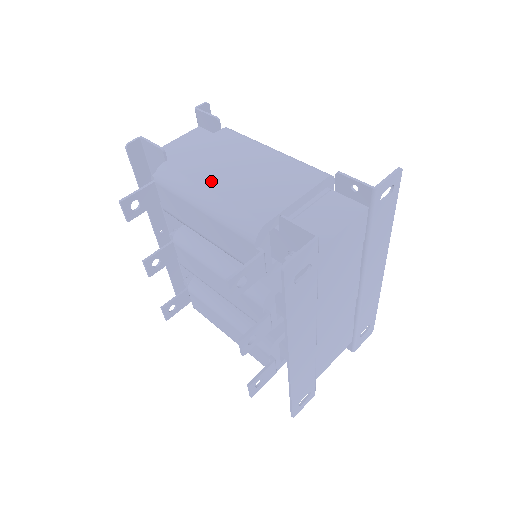
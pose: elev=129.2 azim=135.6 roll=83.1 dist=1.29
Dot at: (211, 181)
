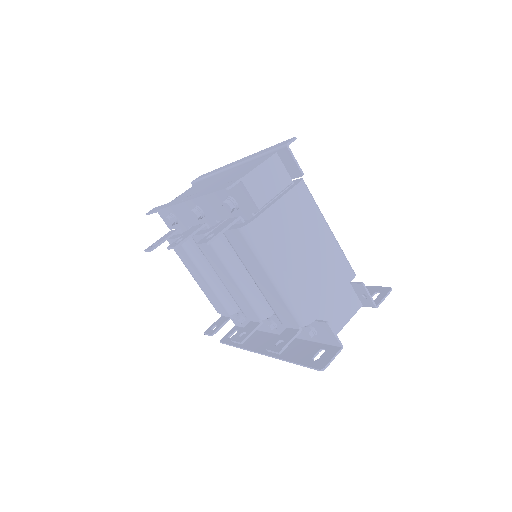
Dot at: (288, 260)
